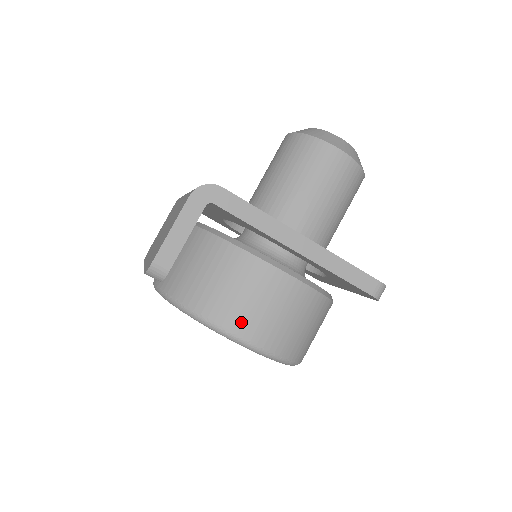
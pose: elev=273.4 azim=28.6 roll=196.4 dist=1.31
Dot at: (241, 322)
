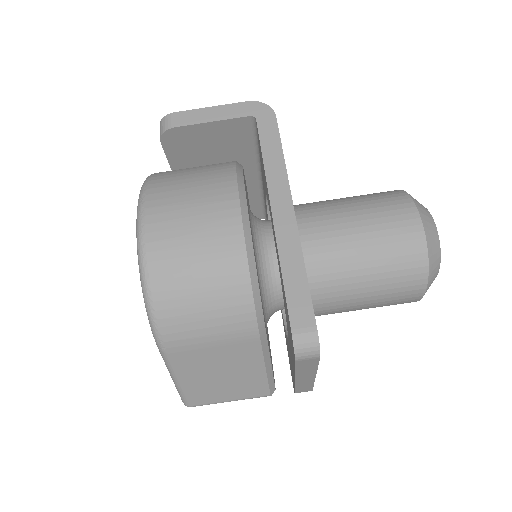
Dot at: (160, 205)
